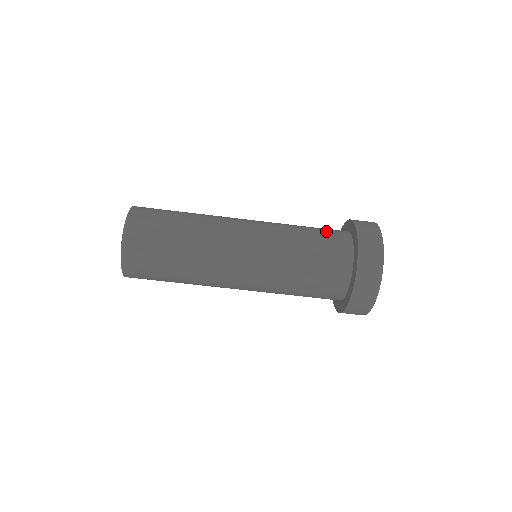
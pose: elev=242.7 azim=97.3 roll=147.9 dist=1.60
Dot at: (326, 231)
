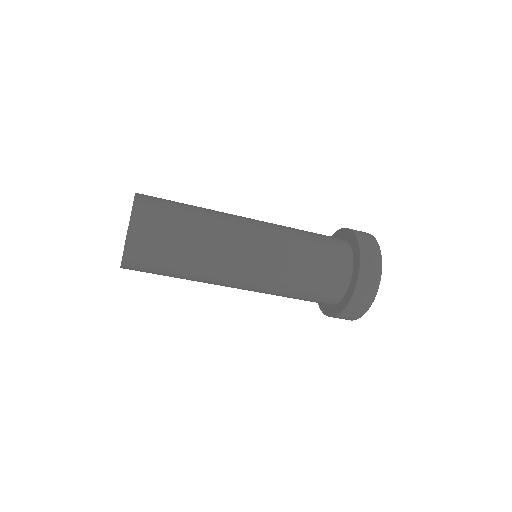
Dot at: (327, 279)
